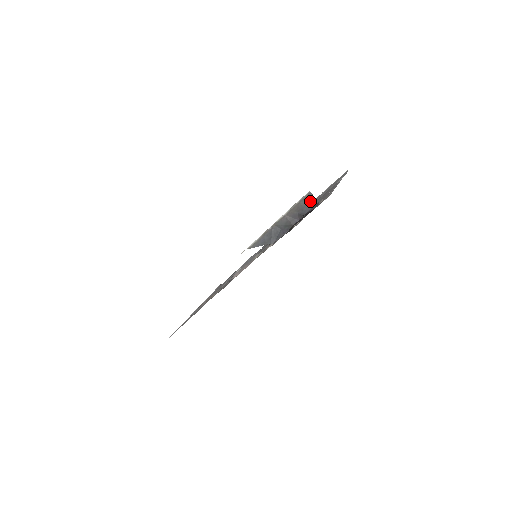
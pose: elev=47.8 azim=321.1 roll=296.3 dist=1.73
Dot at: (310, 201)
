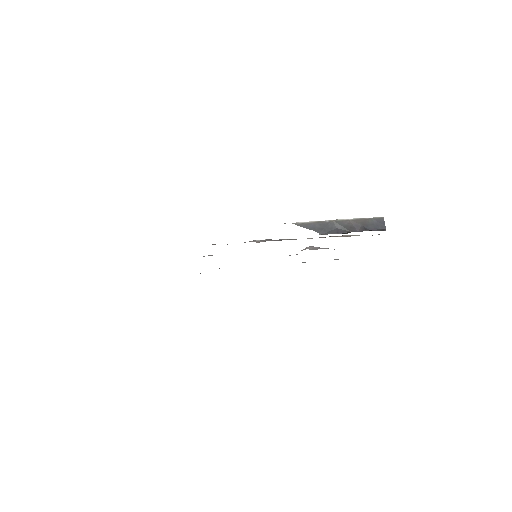
Dot at: (379, 224)
